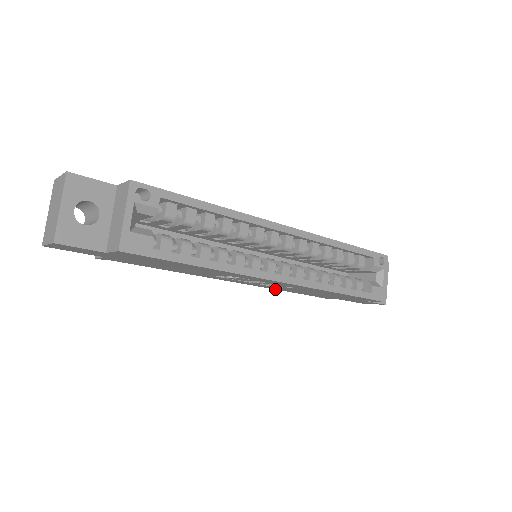
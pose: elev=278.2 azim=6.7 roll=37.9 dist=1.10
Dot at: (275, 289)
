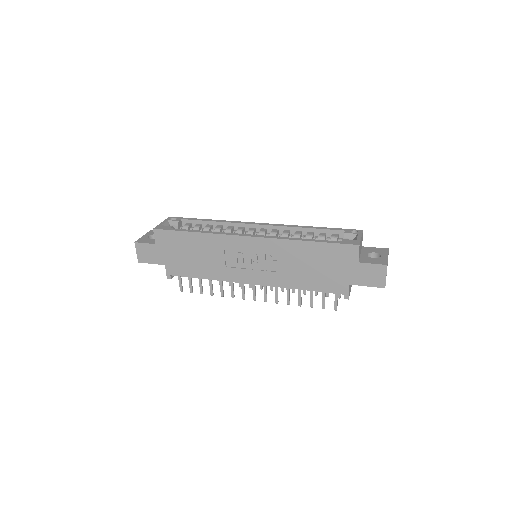
Dot at: (290, 288)
